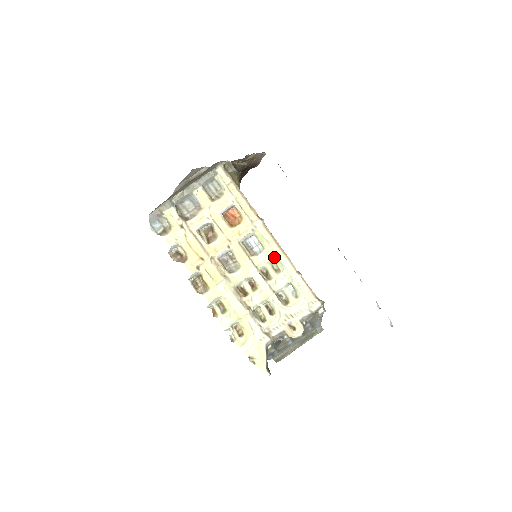
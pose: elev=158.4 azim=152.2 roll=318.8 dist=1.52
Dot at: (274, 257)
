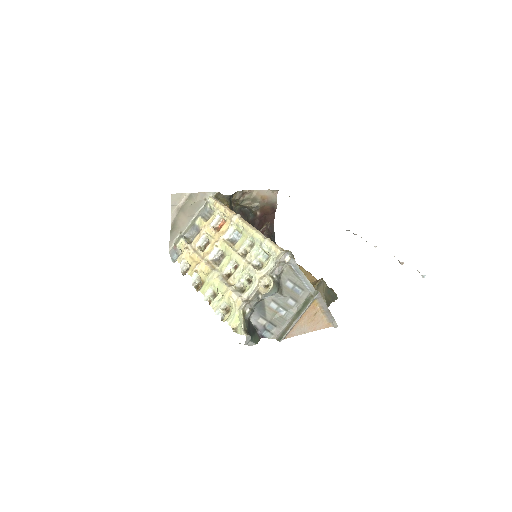
Dot at: (247, 236)
